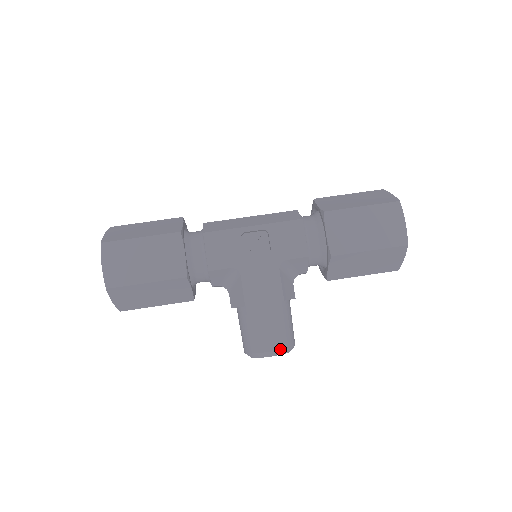
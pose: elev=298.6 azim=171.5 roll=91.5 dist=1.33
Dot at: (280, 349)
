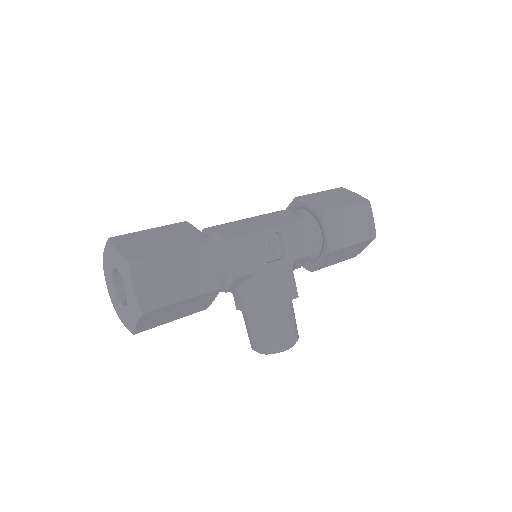
Dot at: (295, 342)
